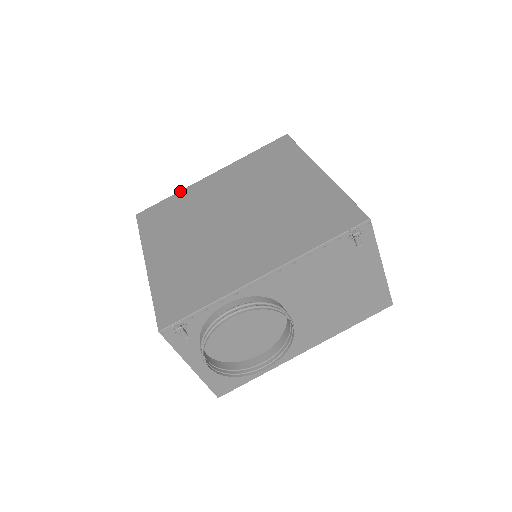
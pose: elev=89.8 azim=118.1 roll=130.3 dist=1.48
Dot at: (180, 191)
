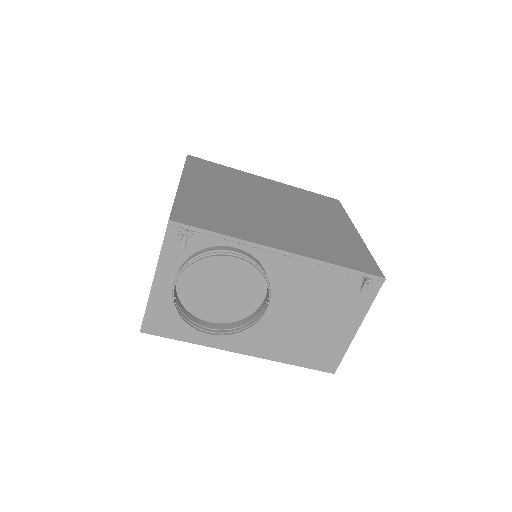
Dot at: occluded
